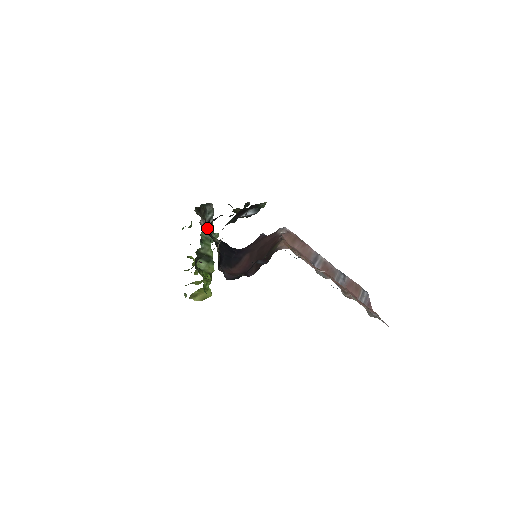
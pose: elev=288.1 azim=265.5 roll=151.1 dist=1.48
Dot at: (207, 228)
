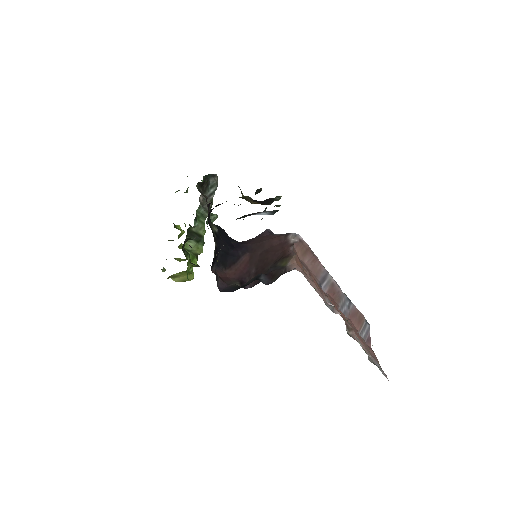
Dot at: (205, 204)
